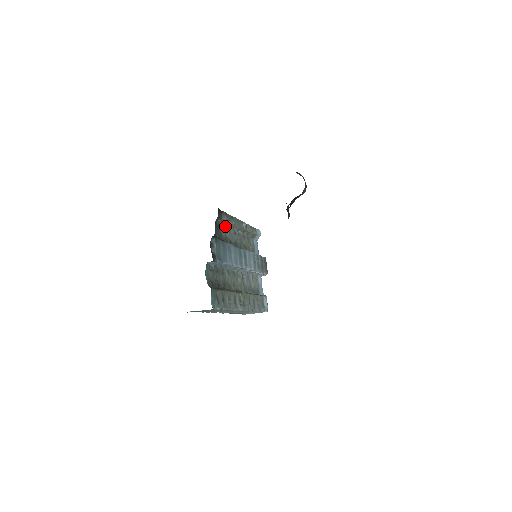
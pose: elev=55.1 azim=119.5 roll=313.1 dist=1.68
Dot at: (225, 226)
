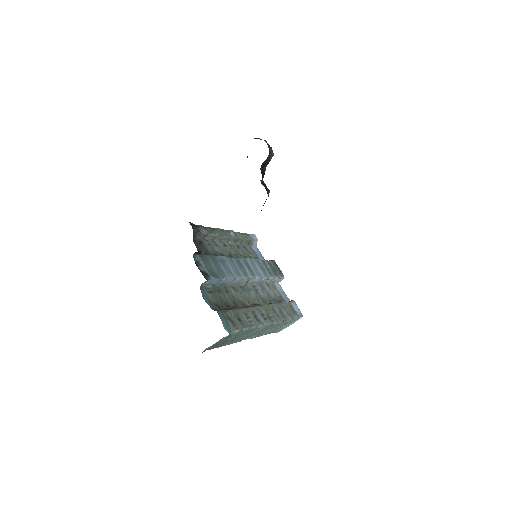
Dot at: (209, 241)
